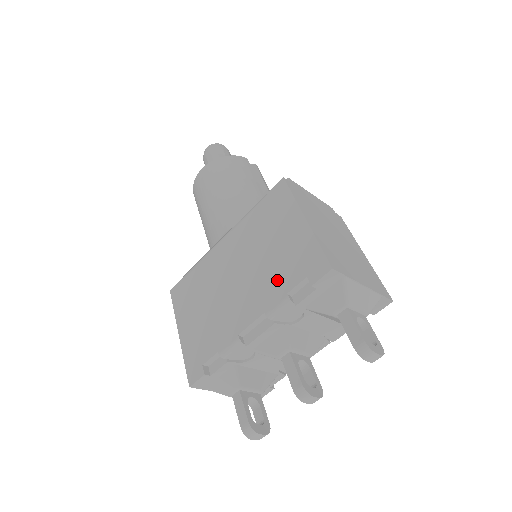
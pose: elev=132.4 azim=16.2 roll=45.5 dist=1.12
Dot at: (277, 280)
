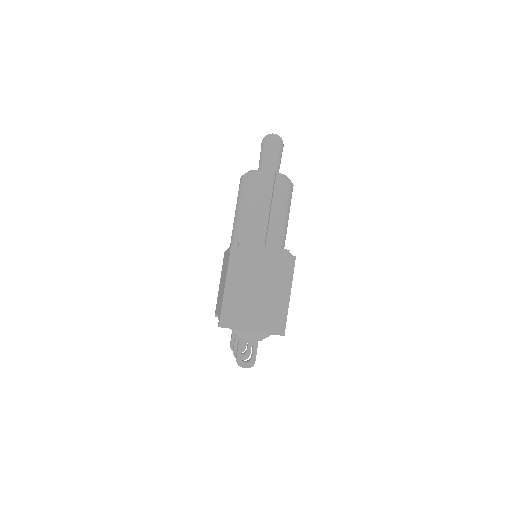
Dot at: occluded
